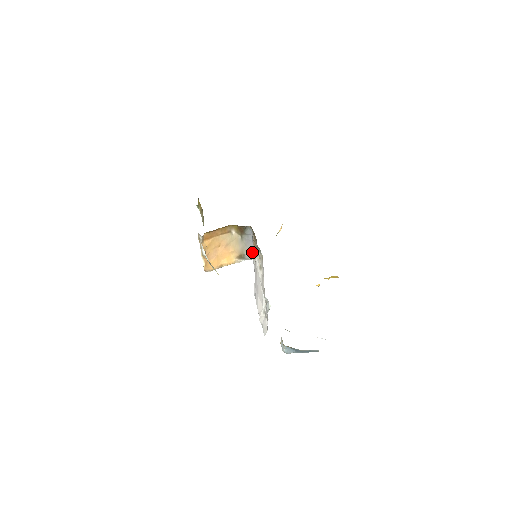
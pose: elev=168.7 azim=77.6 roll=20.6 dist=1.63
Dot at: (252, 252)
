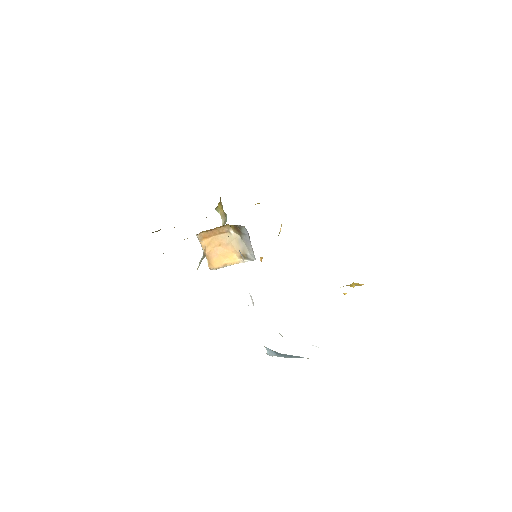
Dot at: (253, 252)
